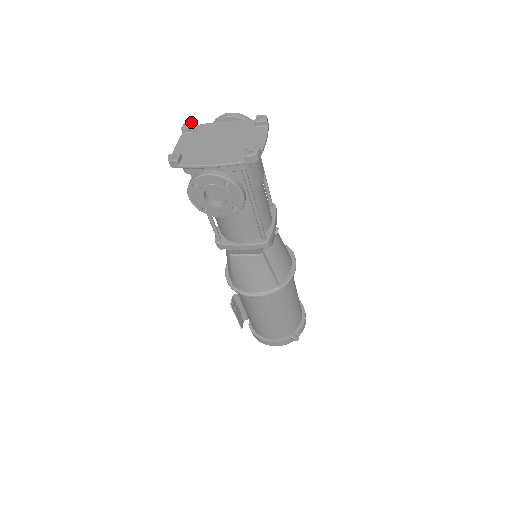
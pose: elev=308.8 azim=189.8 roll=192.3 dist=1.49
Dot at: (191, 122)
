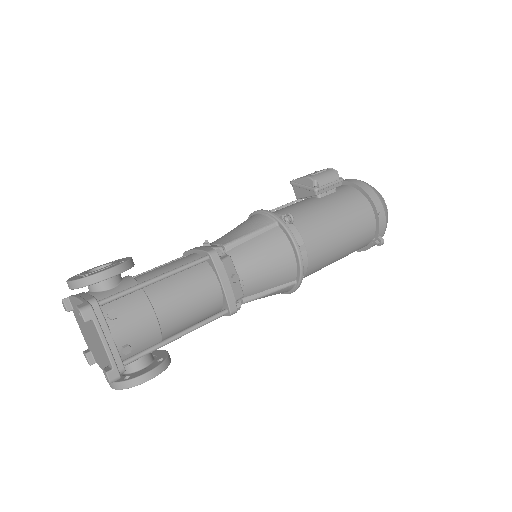
Dot at: (62, 303)
